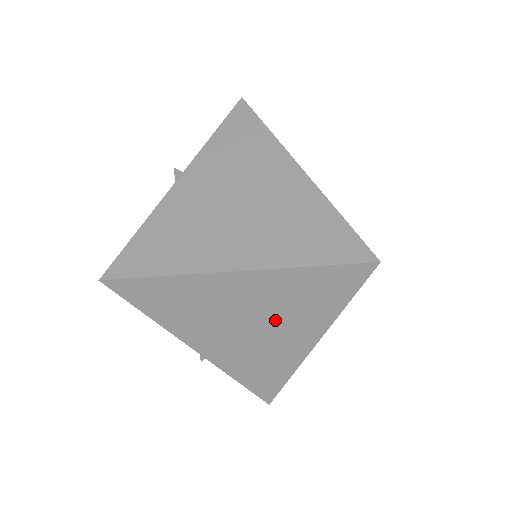
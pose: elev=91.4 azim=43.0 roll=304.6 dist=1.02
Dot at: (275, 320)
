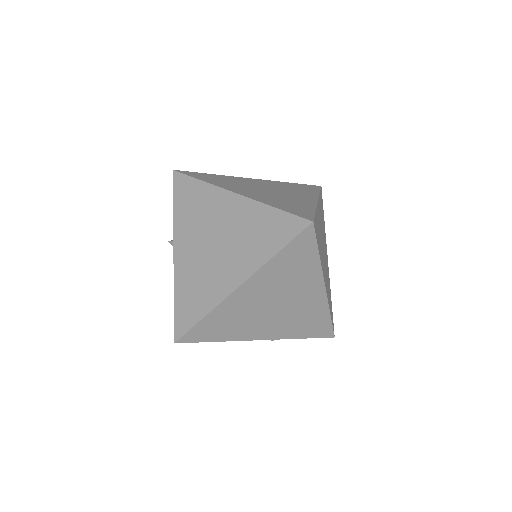
Dot at: (288, 292)
